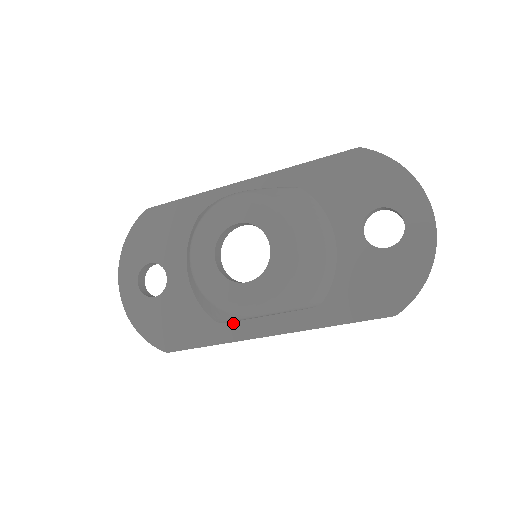
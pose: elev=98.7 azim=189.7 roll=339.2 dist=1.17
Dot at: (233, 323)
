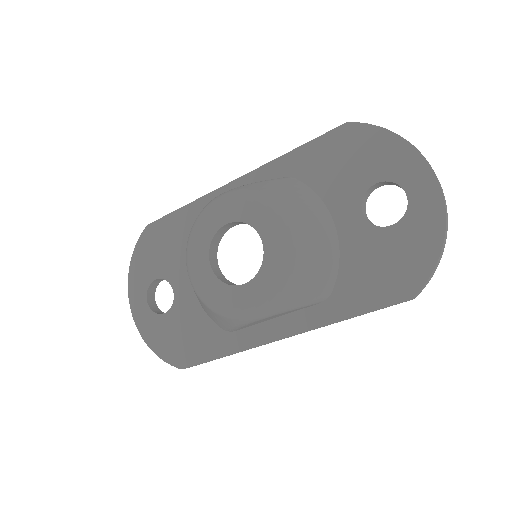
Dot at: (242, 330)
